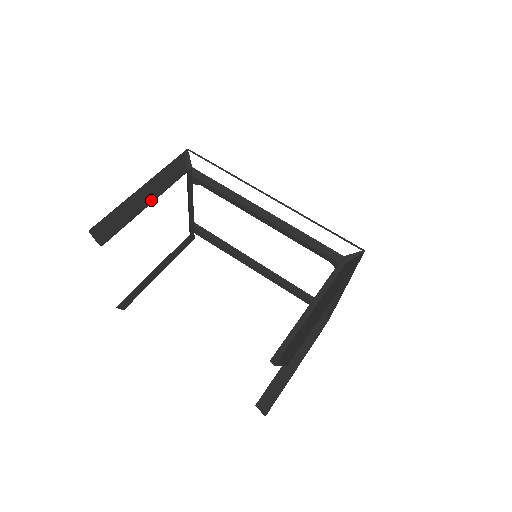
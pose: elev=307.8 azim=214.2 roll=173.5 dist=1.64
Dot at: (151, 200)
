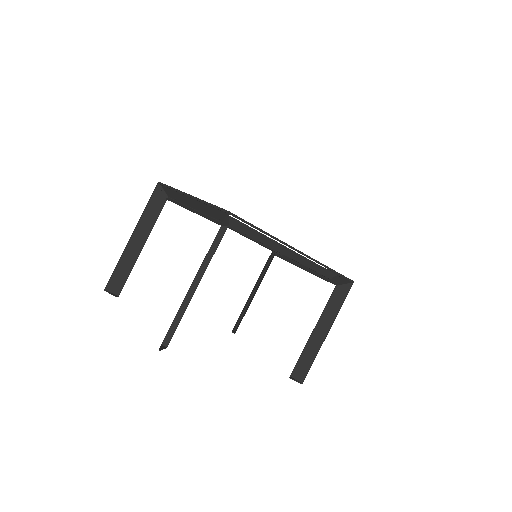
Dot at: (195, 278)
